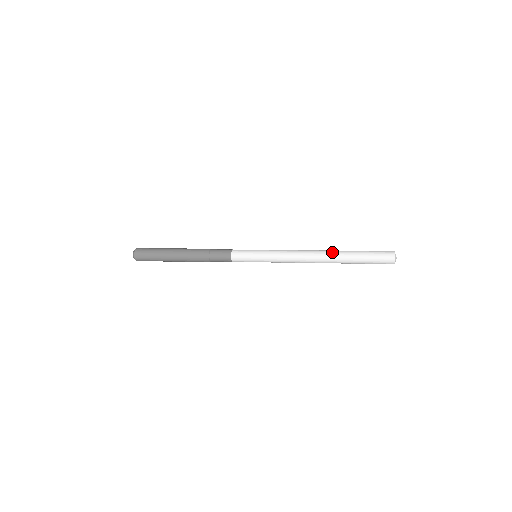
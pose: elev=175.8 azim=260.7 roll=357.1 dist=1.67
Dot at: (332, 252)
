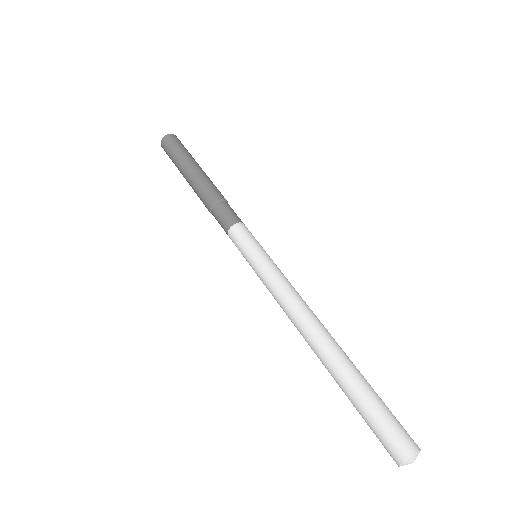
Dot at: (326, 354)
